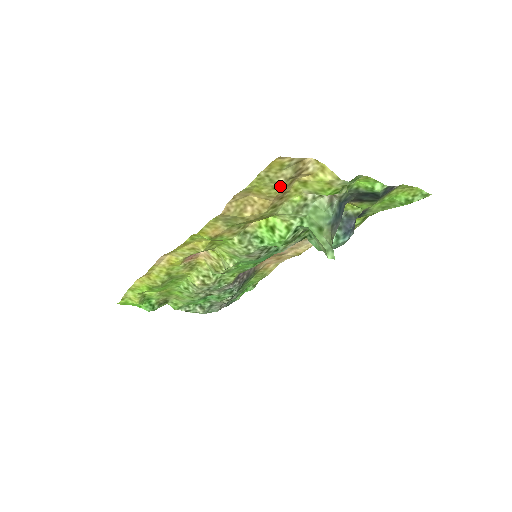
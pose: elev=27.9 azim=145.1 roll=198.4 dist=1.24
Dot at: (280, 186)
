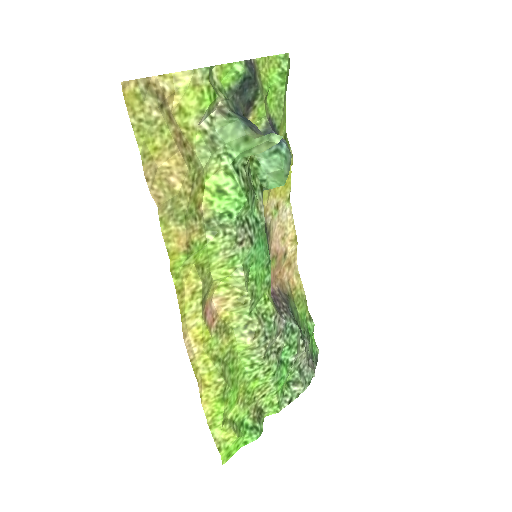
Dot at: (163, 124)
